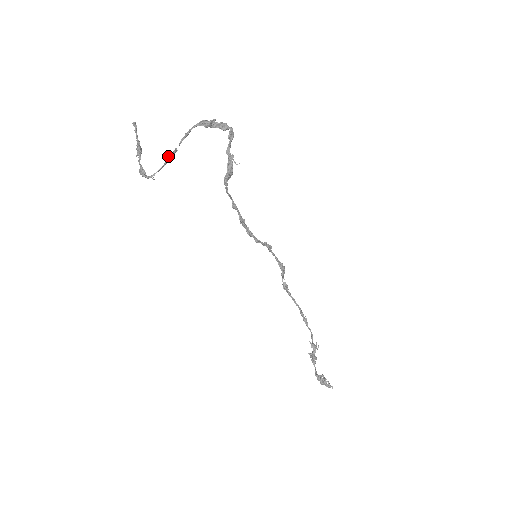
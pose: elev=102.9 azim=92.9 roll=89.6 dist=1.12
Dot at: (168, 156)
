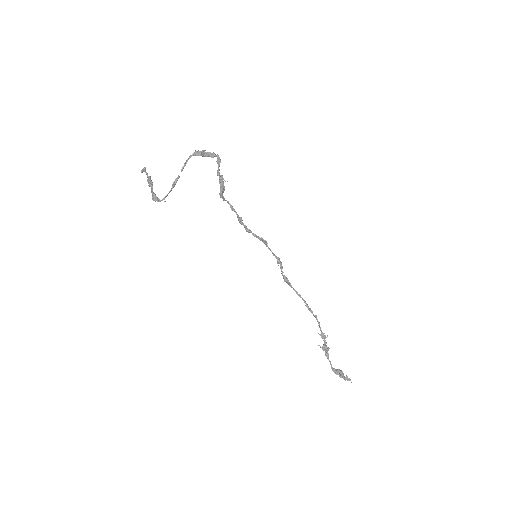
Dot at: (174, 182)
